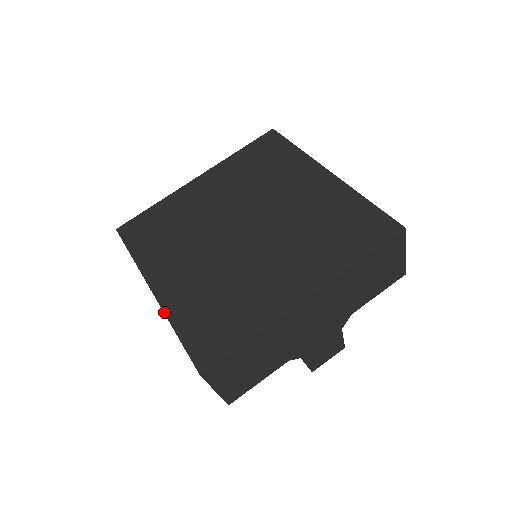
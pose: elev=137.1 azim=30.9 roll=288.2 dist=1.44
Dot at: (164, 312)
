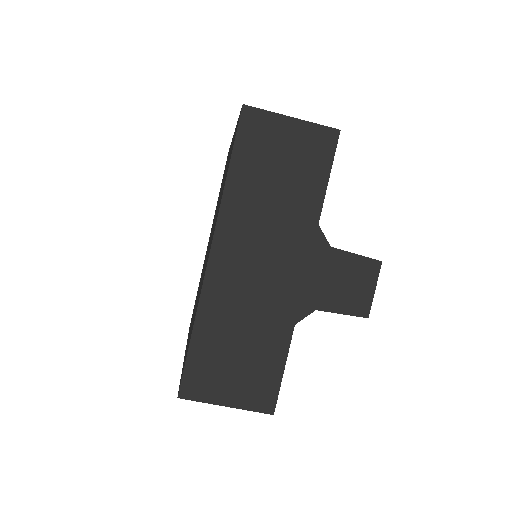
Dot at: occluded
